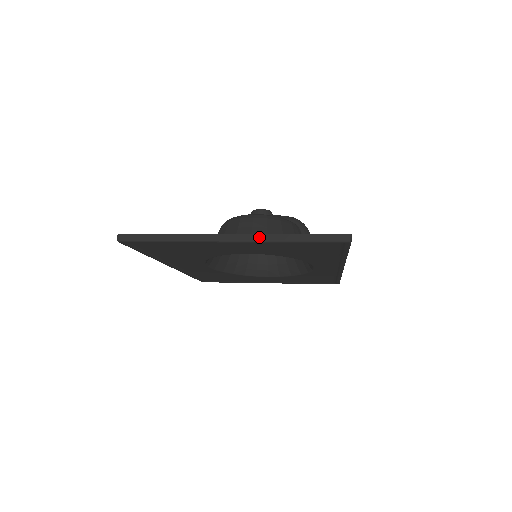
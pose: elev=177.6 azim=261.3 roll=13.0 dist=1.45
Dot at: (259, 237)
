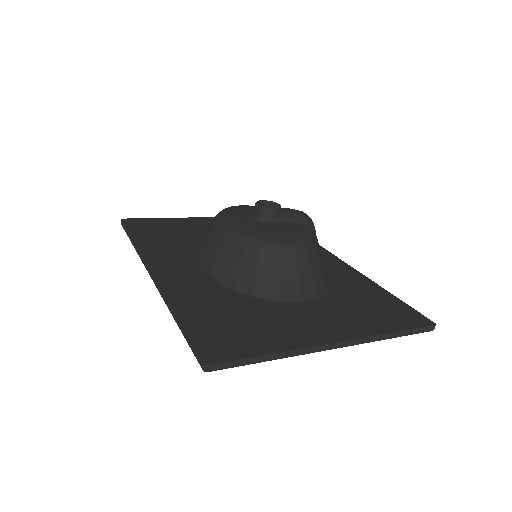
Dot at: (364, 340)
